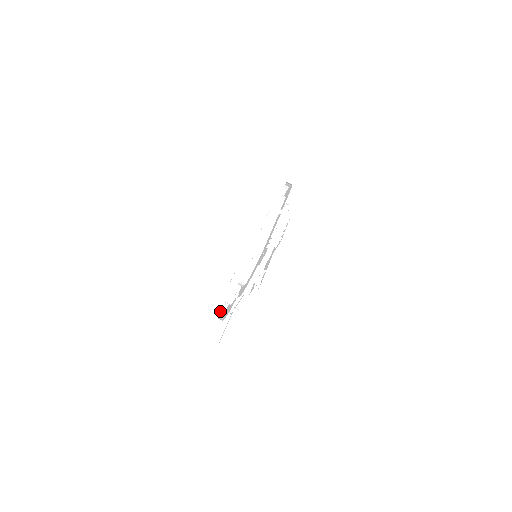
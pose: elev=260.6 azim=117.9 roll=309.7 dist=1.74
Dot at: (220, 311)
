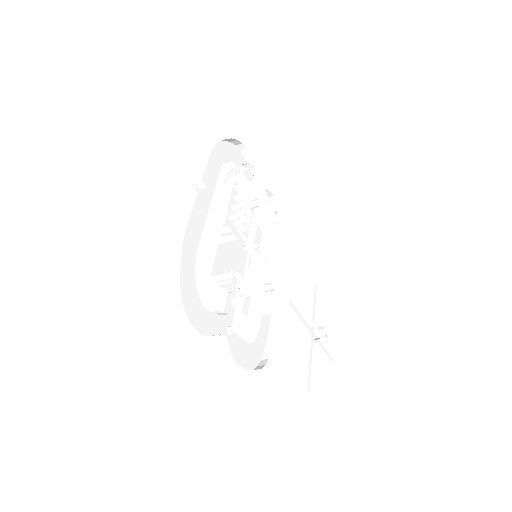
Dot at: (262, 355)
